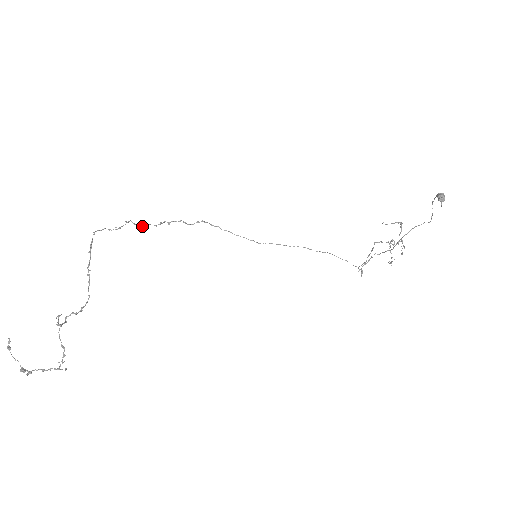
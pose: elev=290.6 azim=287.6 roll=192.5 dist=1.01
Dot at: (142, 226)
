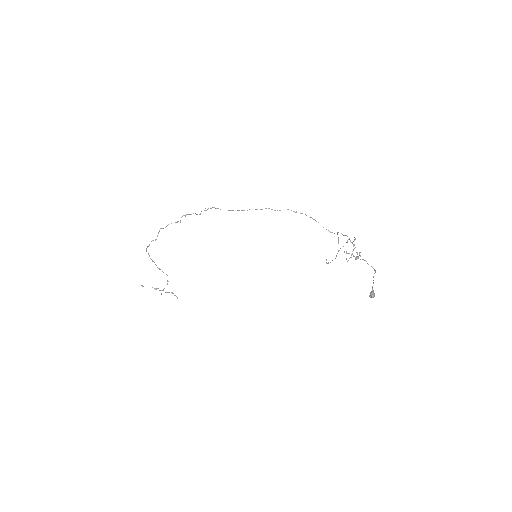
Dot at: occluded
